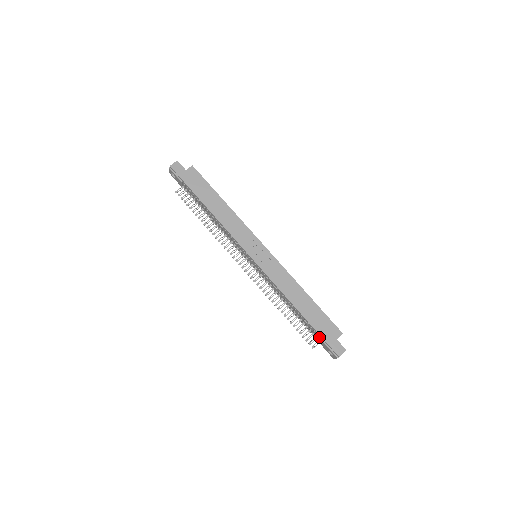
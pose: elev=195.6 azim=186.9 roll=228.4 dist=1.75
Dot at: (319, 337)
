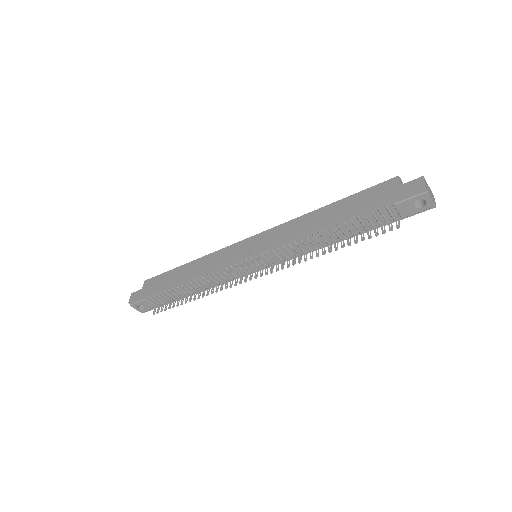
Dot at: (387, 211)
